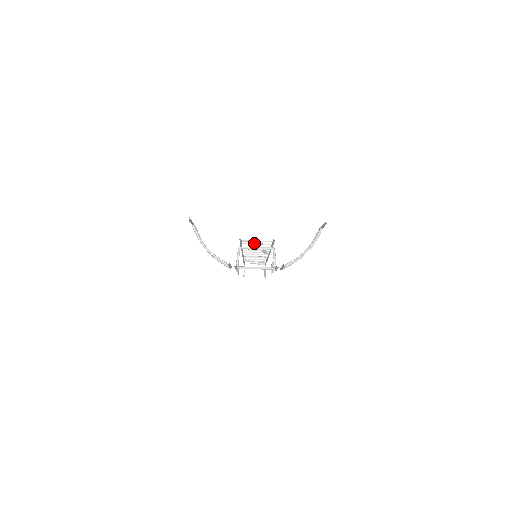
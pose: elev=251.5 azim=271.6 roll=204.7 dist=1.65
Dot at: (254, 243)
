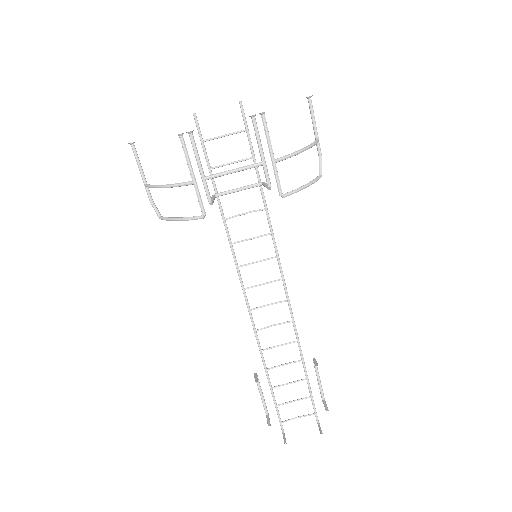
Dot at: (227, 163)
